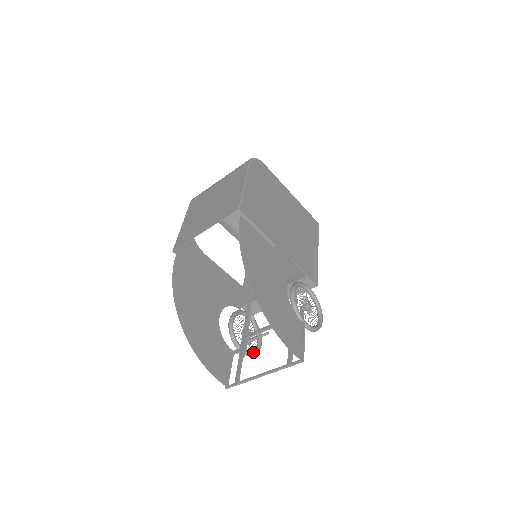
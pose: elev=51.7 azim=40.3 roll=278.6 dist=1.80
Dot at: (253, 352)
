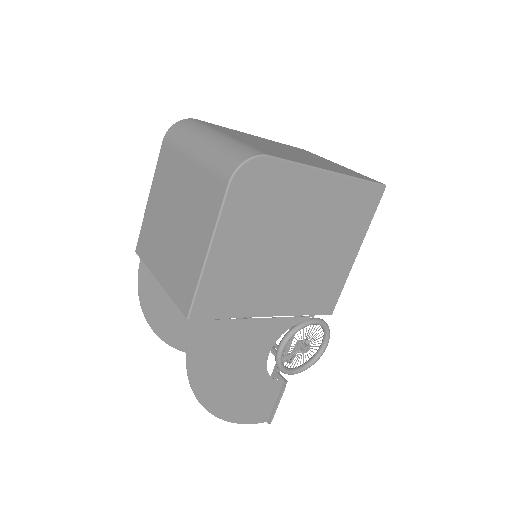
Dot at: occluded
